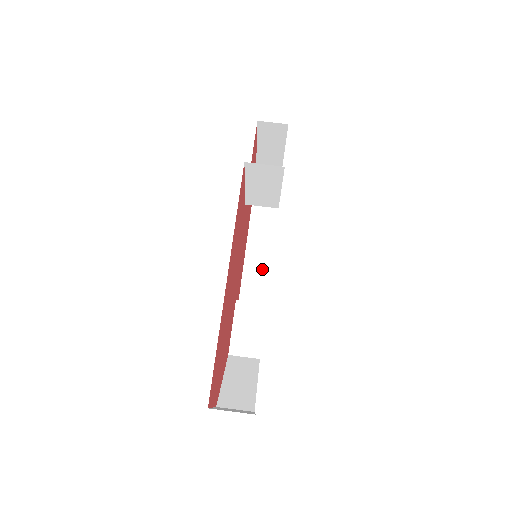
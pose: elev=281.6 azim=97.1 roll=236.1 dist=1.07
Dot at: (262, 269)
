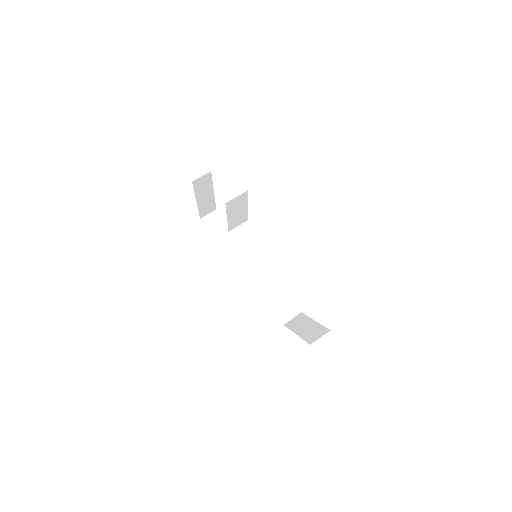
Dot at: (253, 269)
